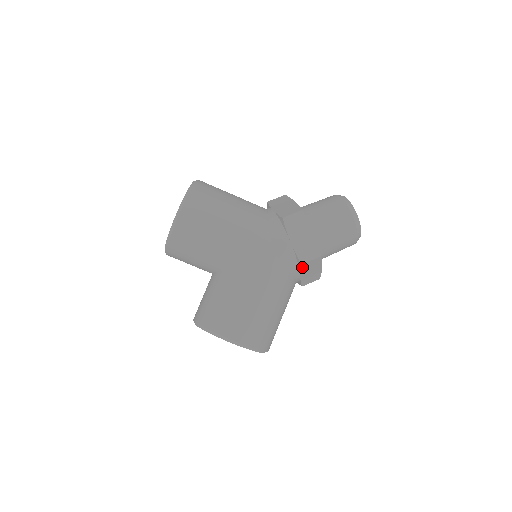
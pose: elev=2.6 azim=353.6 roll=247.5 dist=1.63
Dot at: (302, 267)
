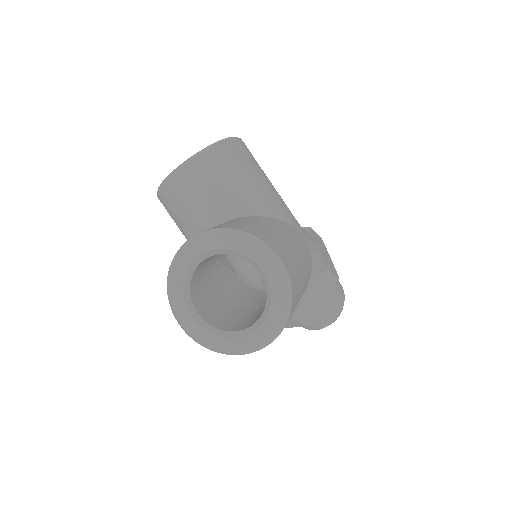
Dot at: (323, 275)
